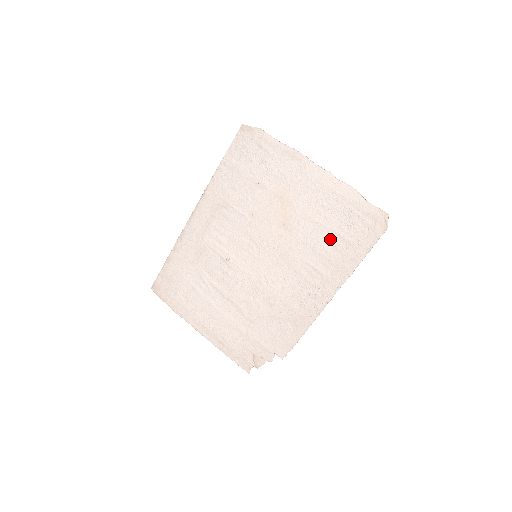
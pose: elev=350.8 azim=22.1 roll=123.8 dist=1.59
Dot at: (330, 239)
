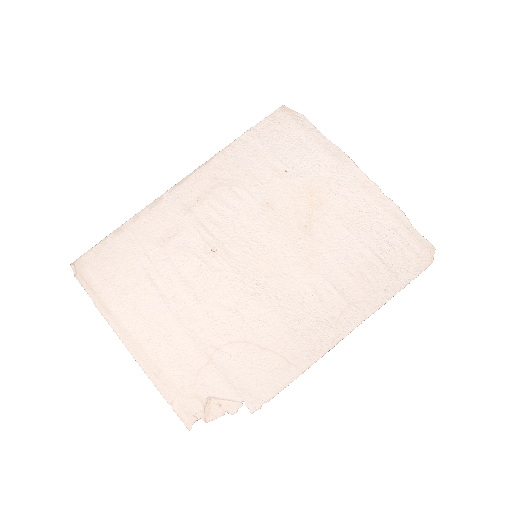
Dot at: (361, 258)
